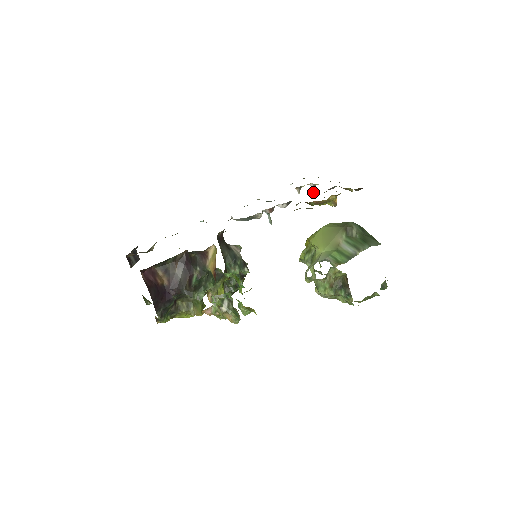
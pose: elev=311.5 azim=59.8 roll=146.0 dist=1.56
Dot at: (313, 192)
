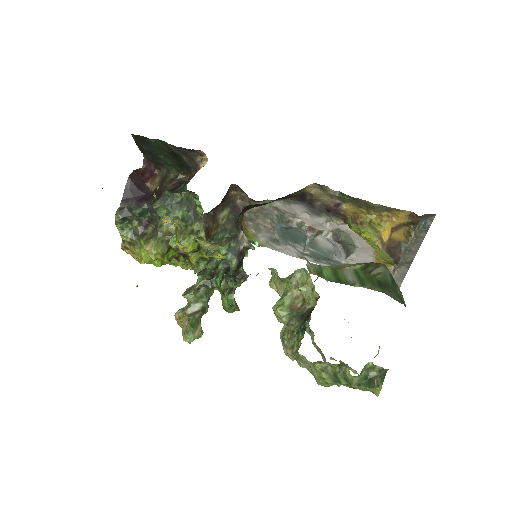
Dot at: occluded
